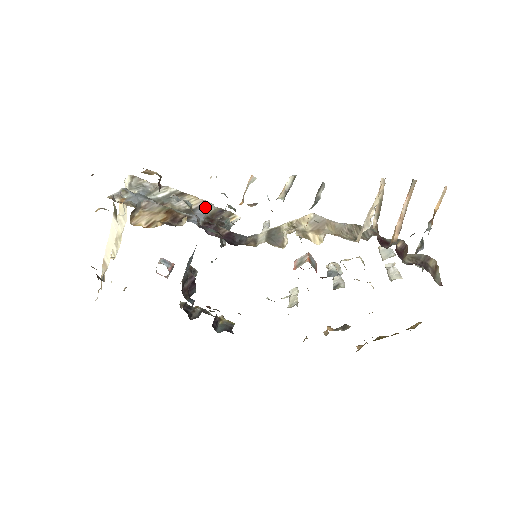
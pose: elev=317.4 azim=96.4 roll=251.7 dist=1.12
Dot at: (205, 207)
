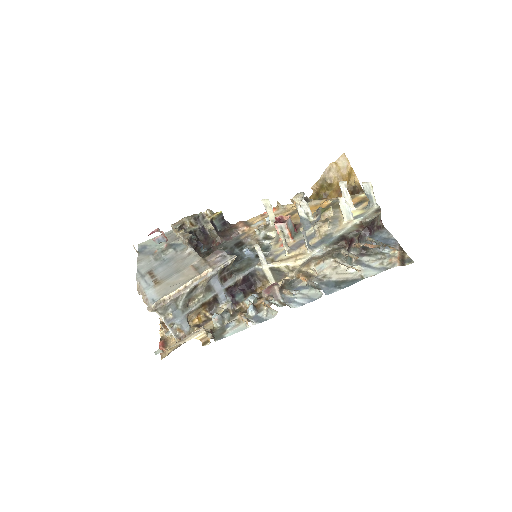
Dot at: (214, 277)
